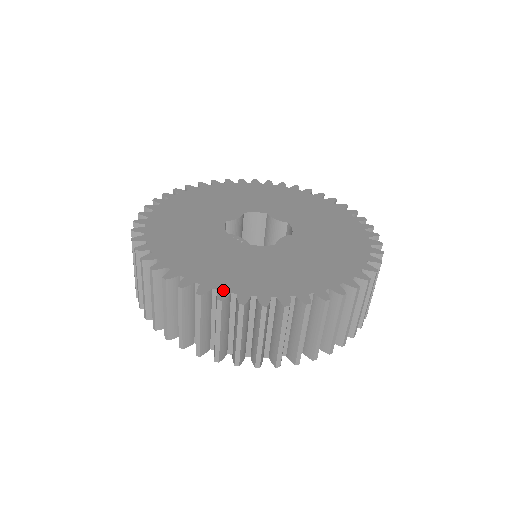
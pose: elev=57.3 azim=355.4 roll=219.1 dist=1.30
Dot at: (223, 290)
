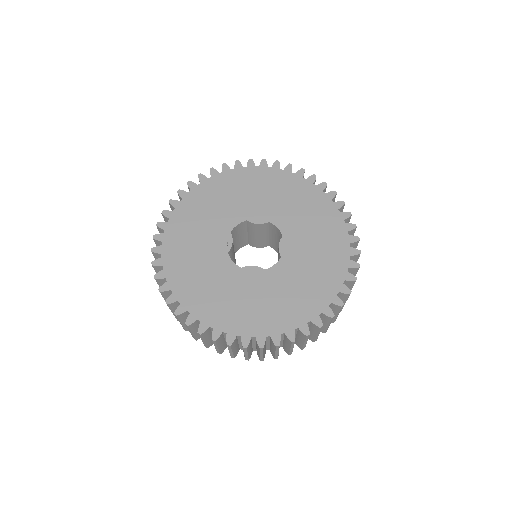
Dot at: (165, 272)
